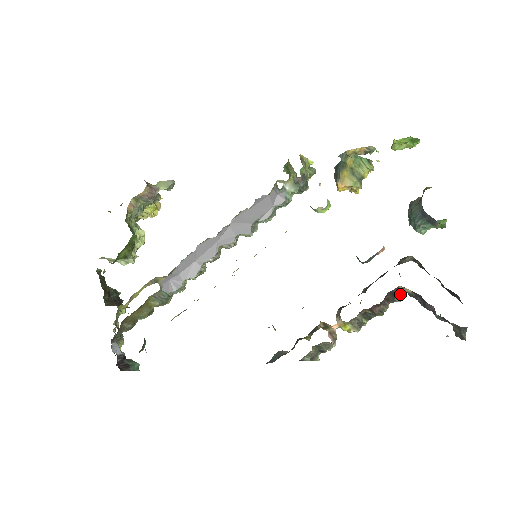
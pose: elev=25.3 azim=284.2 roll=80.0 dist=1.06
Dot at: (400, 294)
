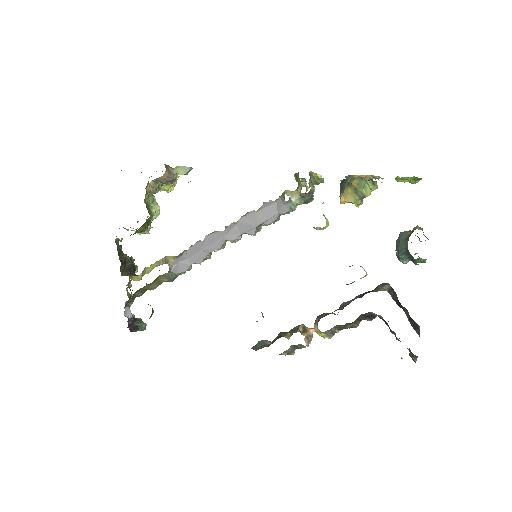
Dot at: (371, 316)
